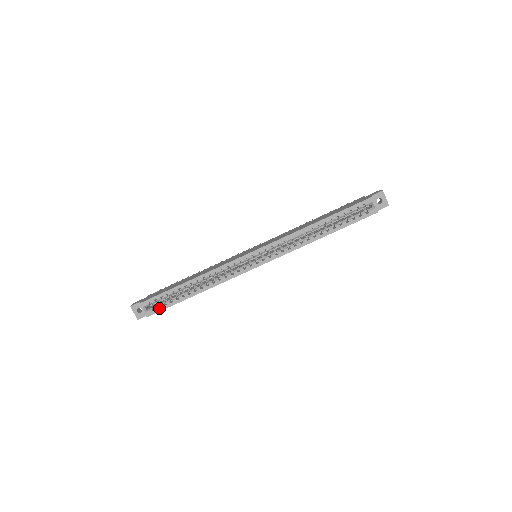
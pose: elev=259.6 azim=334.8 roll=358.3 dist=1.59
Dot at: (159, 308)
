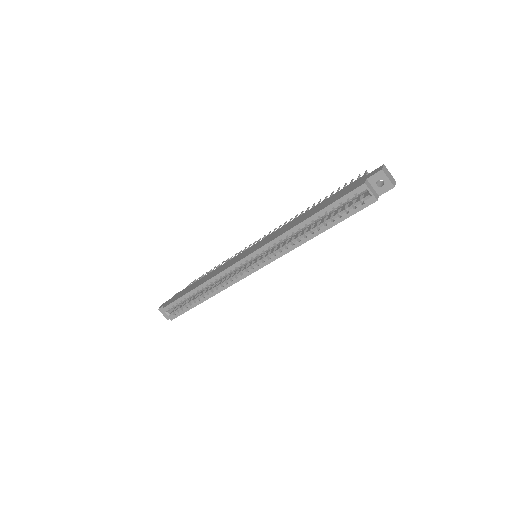
Dot at: (178, 313)
